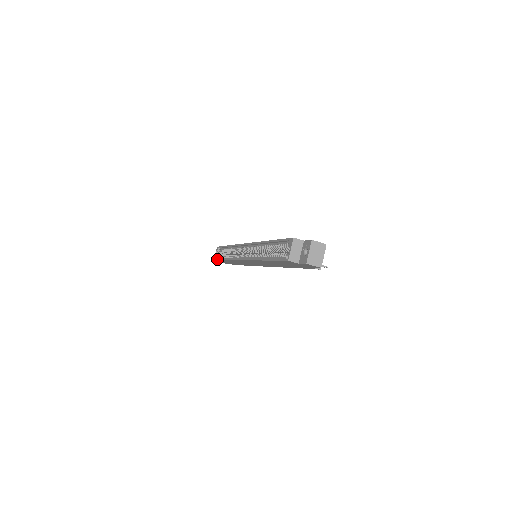
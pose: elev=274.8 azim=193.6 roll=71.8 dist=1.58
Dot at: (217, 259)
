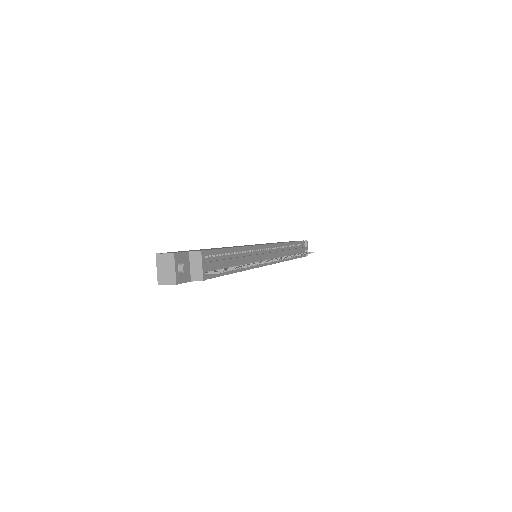
Dot at: occluded
